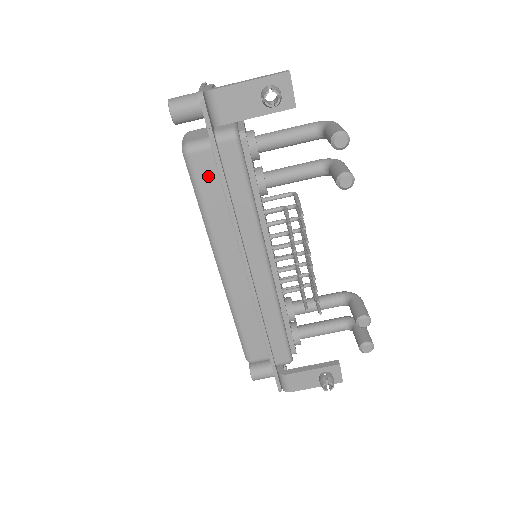
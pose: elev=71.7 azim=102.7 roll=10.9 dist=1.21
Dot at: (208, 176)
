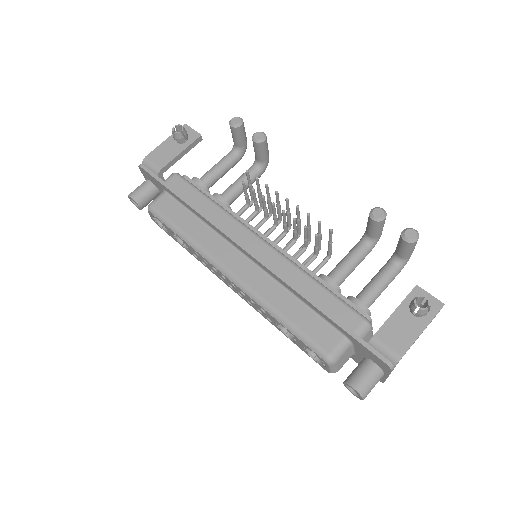
Dot at: (173, 210)
